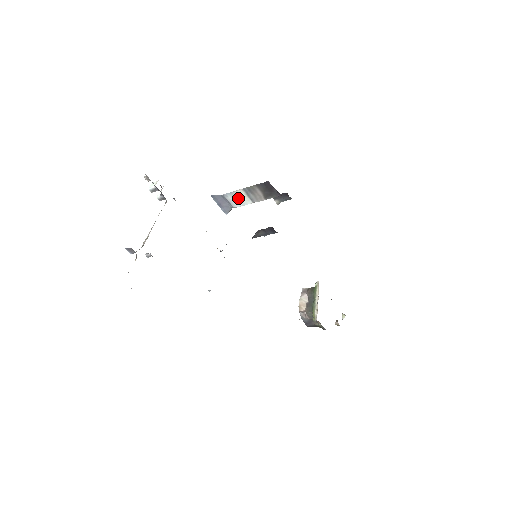
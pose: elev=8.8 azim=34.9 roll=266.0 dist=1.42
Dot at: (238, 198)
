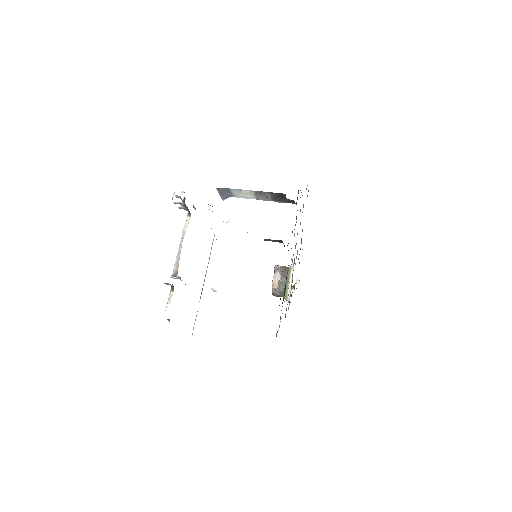
Dot at: (244, 194)
